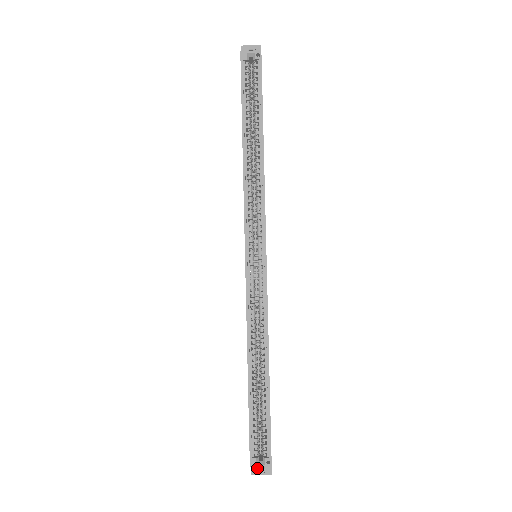
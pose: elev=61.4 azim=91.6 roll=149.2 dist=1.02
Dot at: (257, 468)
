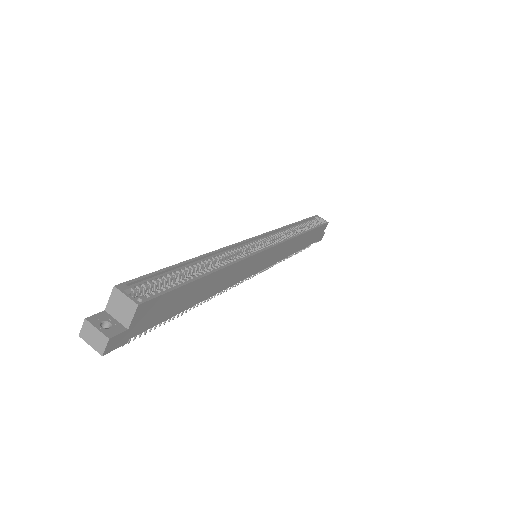
Dot at: (101, 321)
